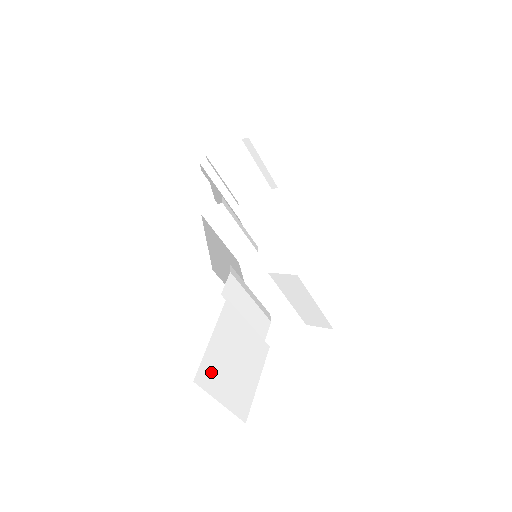
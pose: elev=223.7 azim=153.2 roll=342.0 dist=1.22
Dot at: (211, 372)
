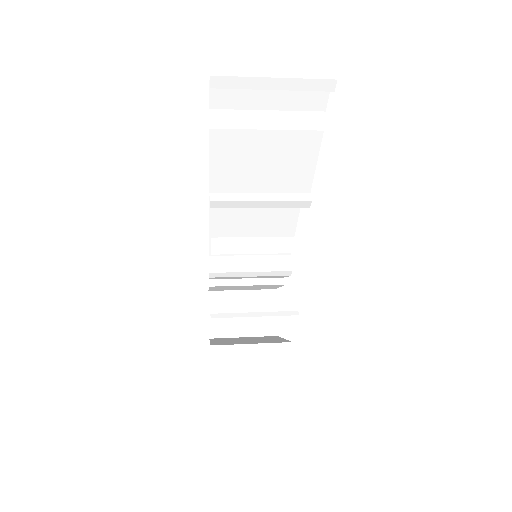
Dot at: occluded
